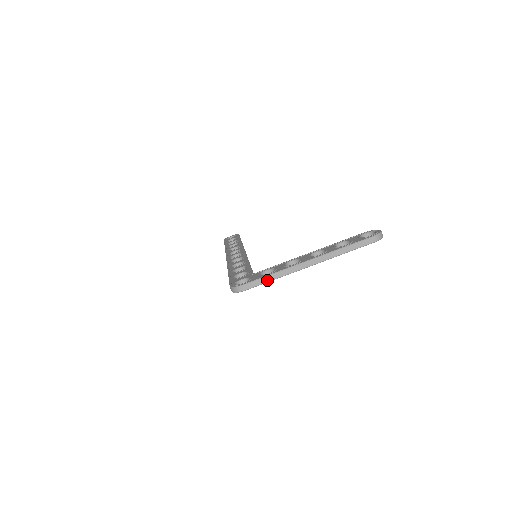
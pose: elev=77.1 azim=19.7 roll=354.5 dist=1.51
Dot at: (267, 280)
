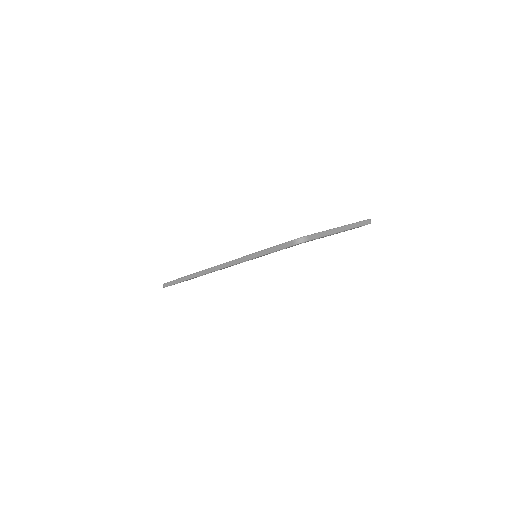
Dot at: (321, 235)
